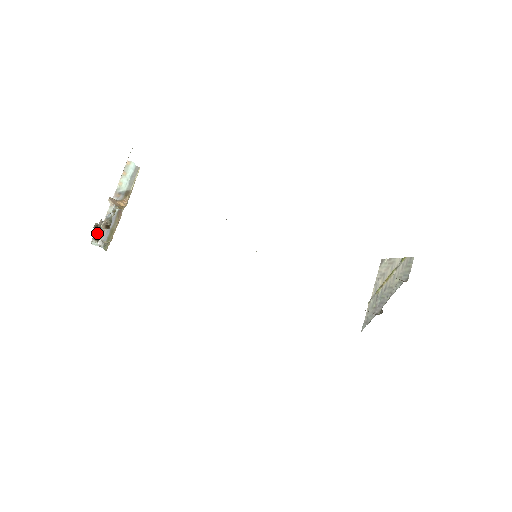
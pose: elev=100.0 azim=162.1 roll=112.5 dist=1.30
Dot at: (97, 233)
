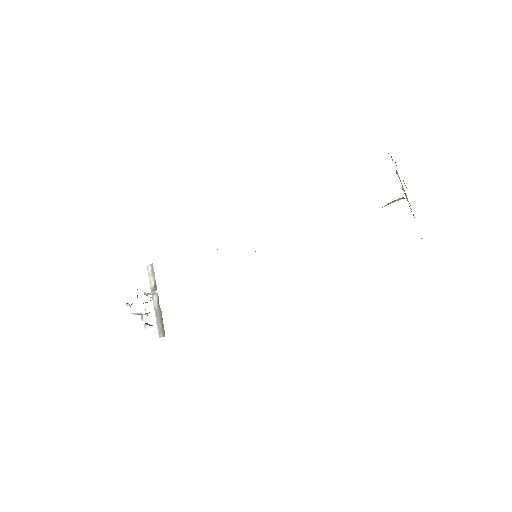
Dot at: (130, 306)
